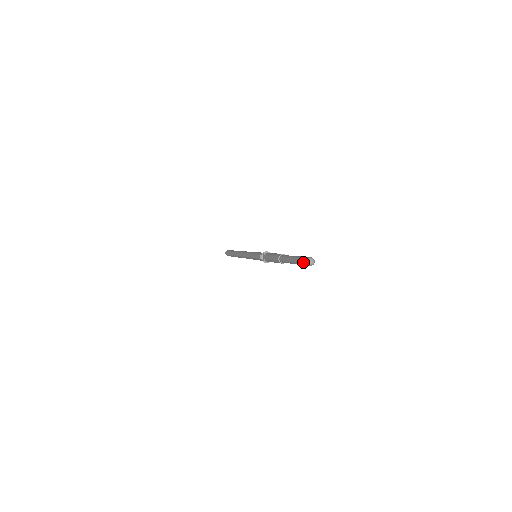
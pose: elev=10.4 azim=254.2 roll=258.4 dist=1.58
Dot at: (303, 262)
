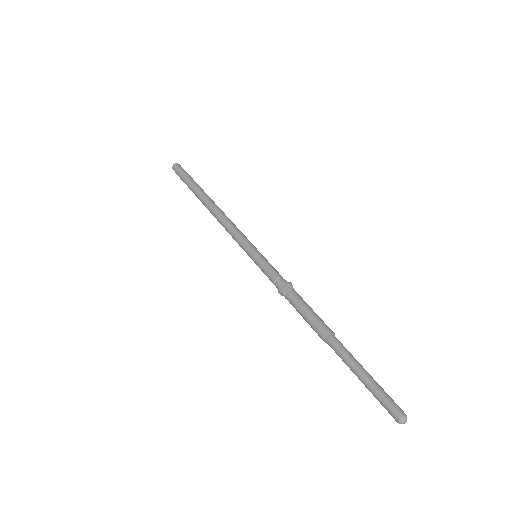
Dot at: (392, 409)
